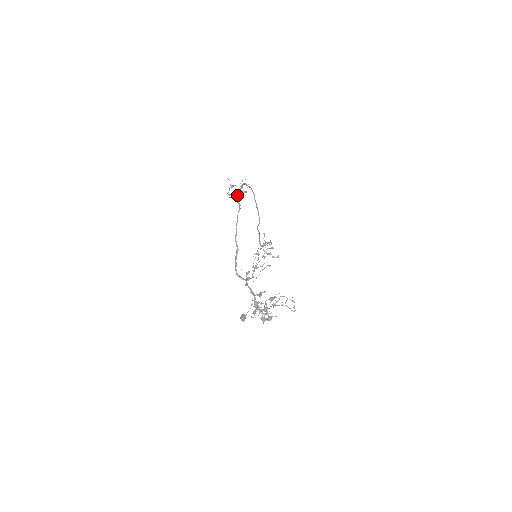
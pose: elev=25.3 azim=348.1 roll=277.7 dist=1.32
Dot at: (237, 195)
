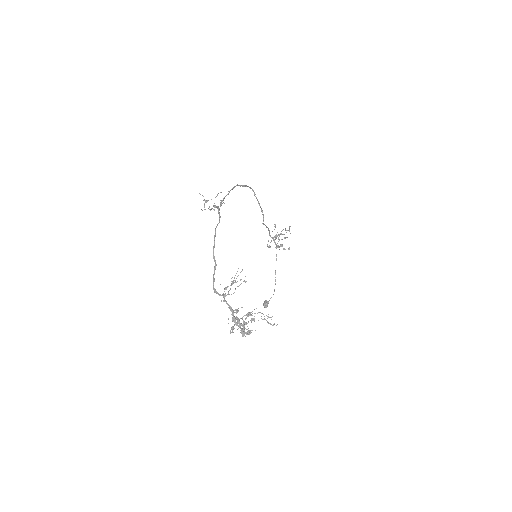
Dot at: (220, 205)
